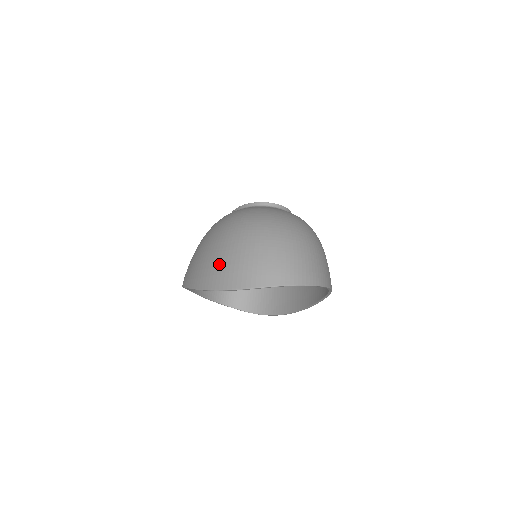
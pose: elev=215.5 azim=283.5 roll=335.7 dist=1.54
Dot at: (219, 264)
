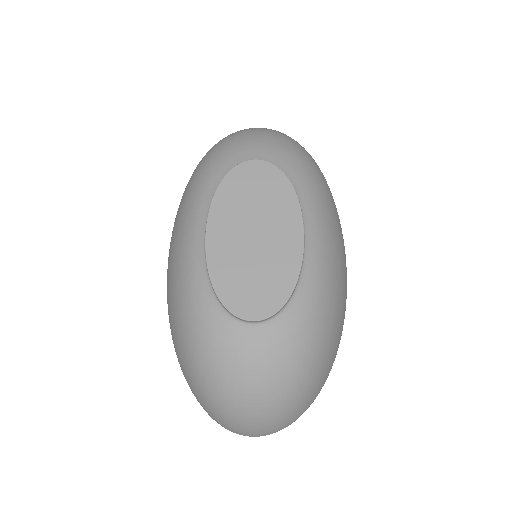
Dot at: (189, 386)
